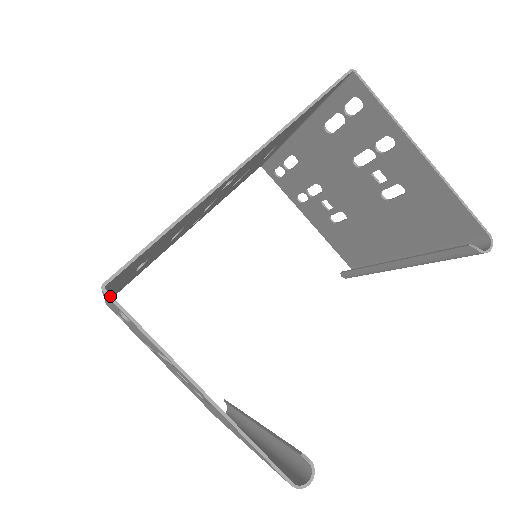
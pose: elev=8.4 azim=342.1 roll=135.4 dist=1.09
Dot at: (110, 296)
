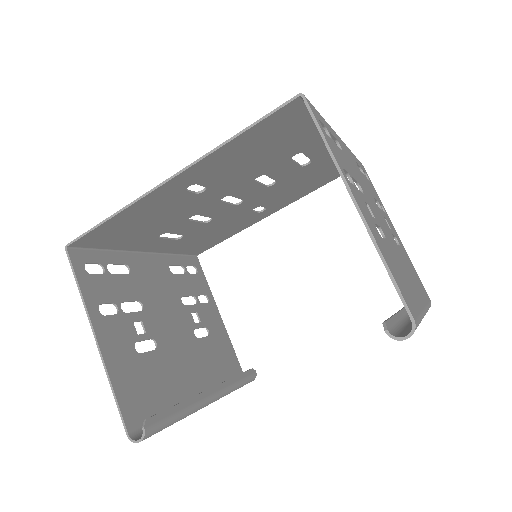
Dot at: (68, 254)
